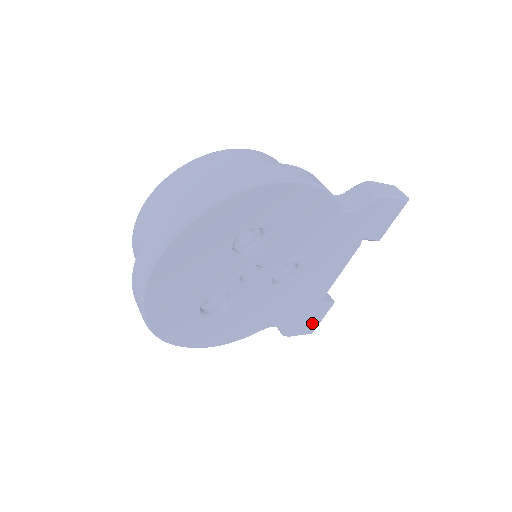
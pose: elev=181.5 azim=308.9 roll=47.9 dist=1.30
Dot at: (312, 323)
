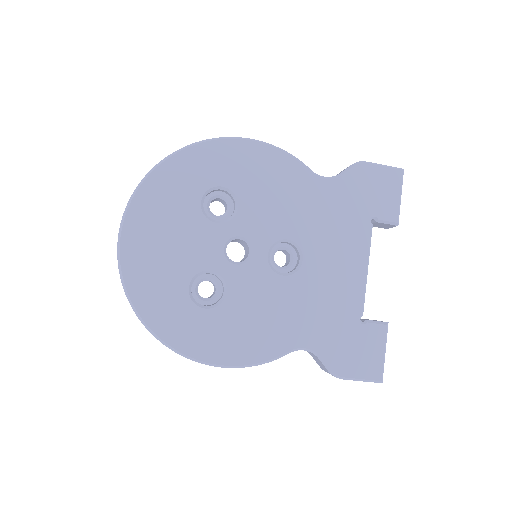
Dot at: (370, 357)
